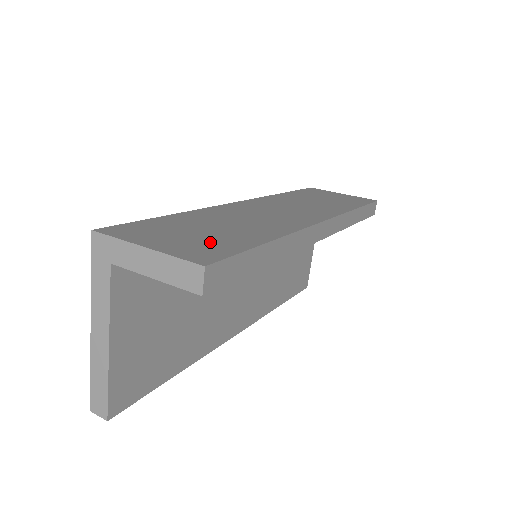
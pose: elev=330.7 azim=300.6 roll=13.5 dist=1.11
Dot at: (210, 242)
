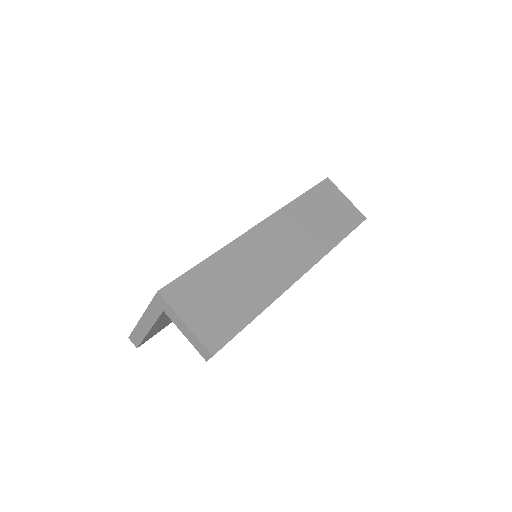
Dot at: (222, 317)
